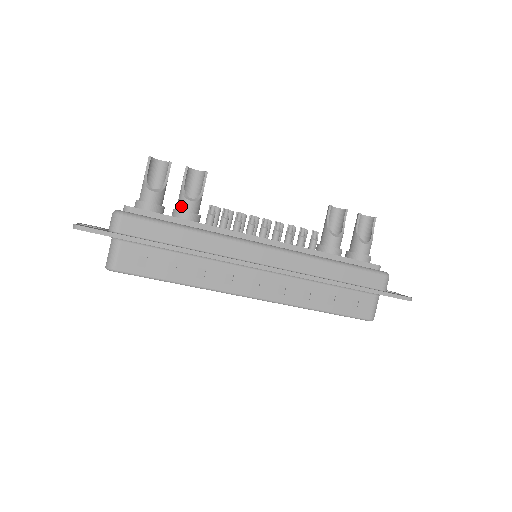
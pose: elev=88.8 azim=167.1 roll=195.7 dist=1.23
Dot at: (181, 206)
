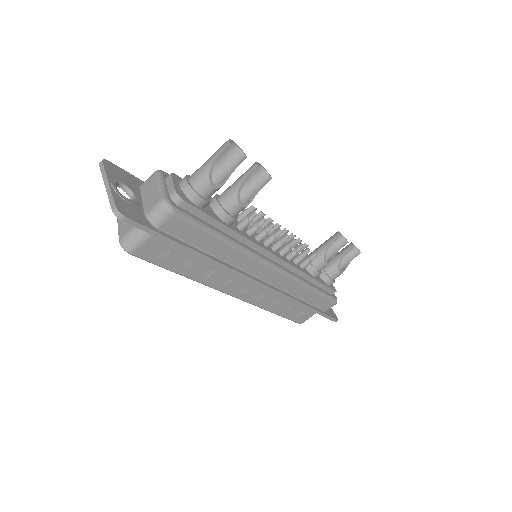
Dot at: (228, 206)
